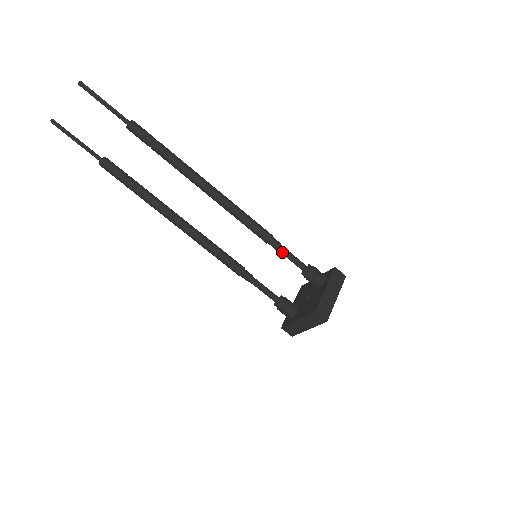
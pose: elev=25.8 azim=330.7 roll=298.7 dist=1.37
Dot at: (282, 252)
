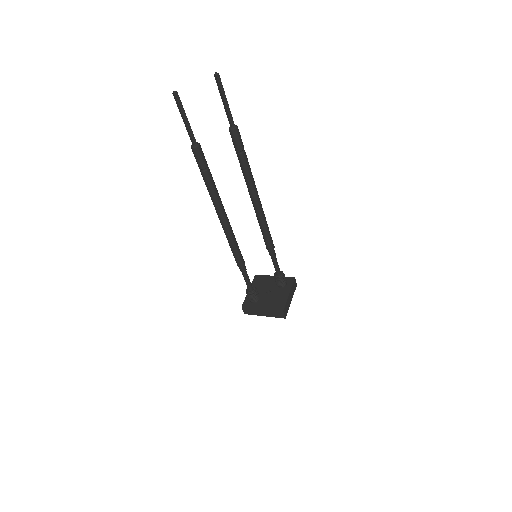
Dot at: (273, 259)
